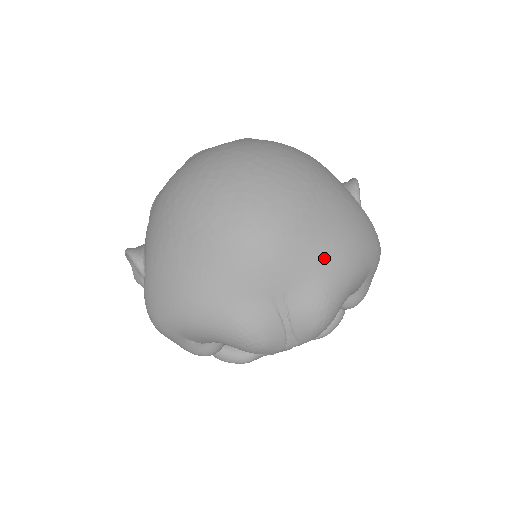
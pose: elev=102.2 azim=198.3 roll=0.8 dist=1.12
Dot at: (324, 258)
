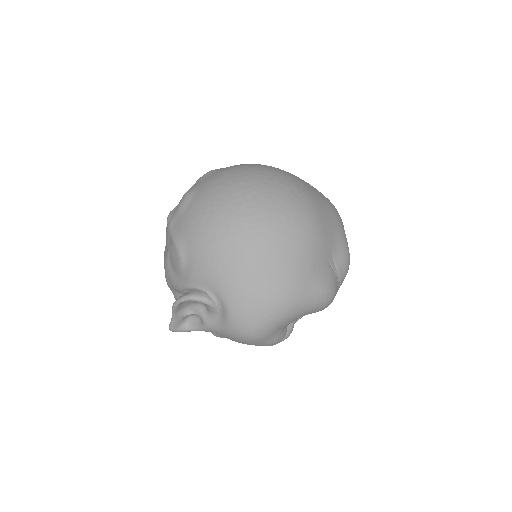
Dot at: (335, 222)
